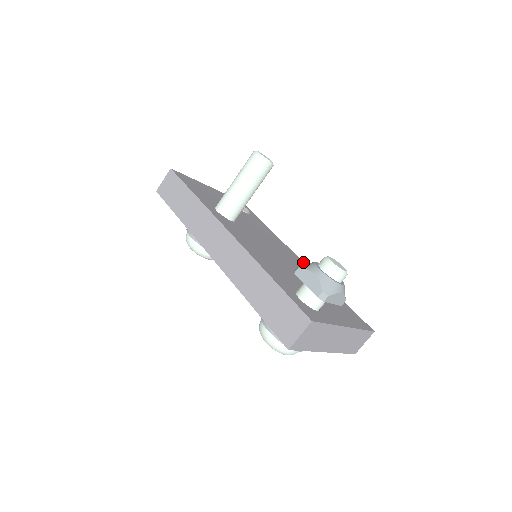
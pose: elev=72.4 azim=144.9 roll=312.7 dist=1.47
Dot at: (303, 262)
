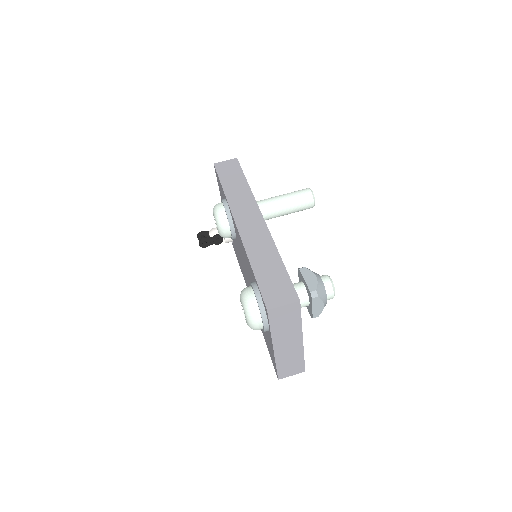
Dot at: occluded
